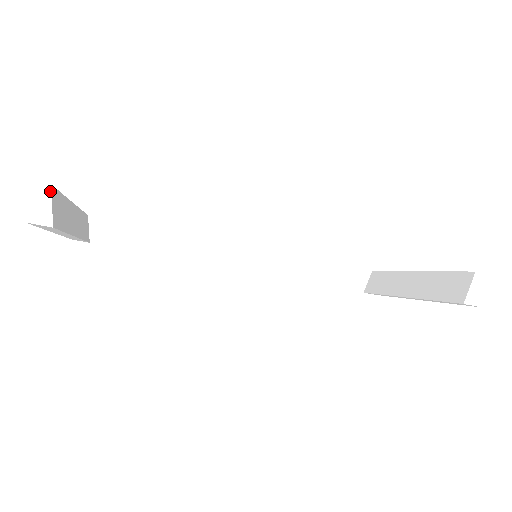
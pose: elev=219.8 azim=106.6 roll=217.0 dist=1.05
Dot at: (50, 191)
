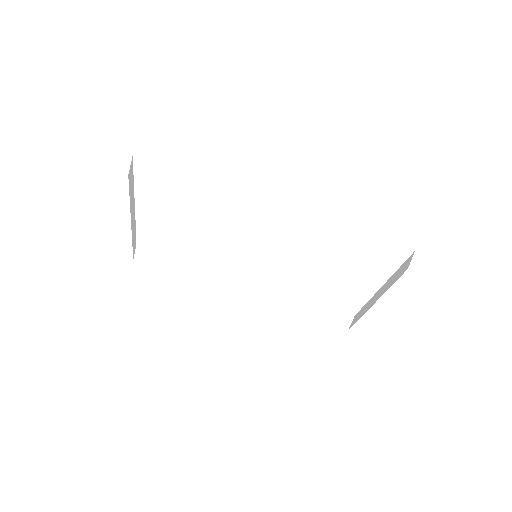
Dot at: (131, 159)
